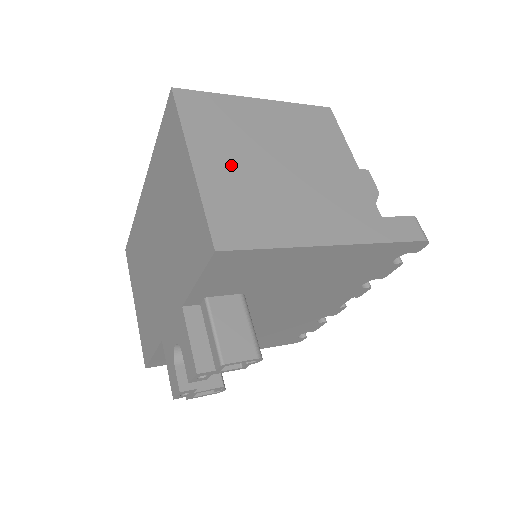
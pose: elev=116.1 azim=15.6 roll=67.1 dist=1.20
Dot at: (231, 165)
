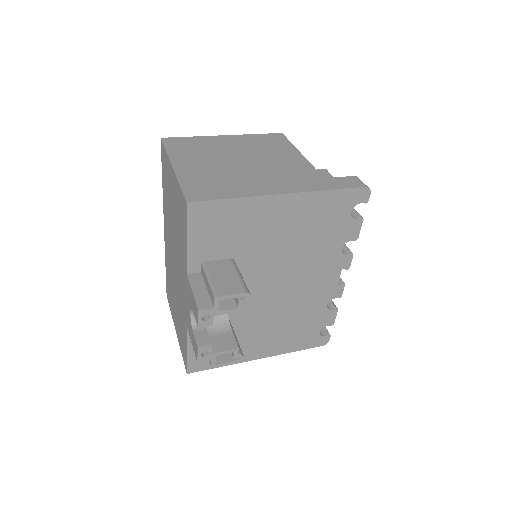
Dot at: (201, 165)
